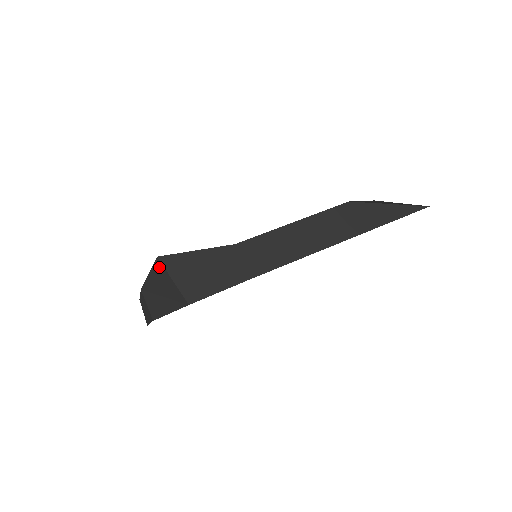
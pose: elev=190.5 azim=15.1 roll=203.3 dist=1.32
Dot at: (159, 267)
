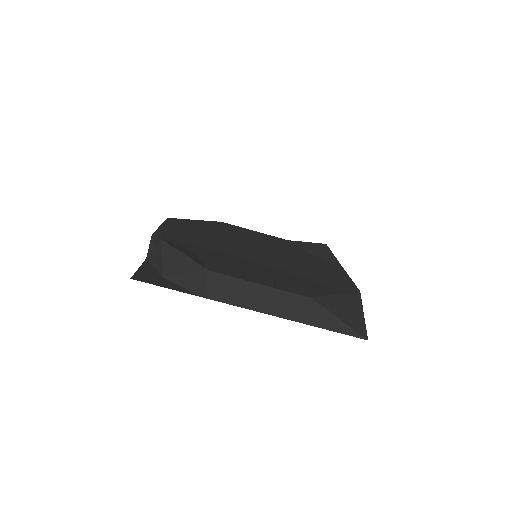
Dot at: (159, 243)
